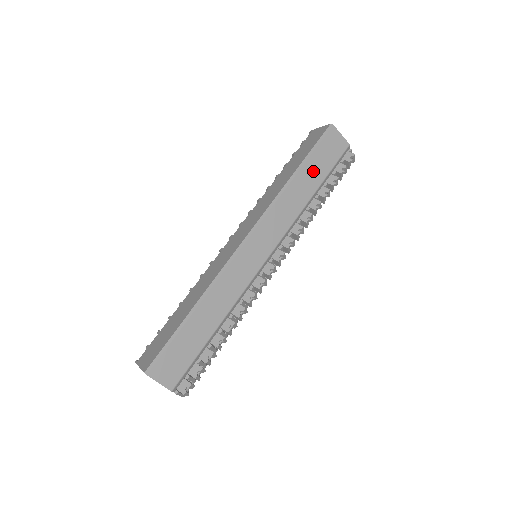
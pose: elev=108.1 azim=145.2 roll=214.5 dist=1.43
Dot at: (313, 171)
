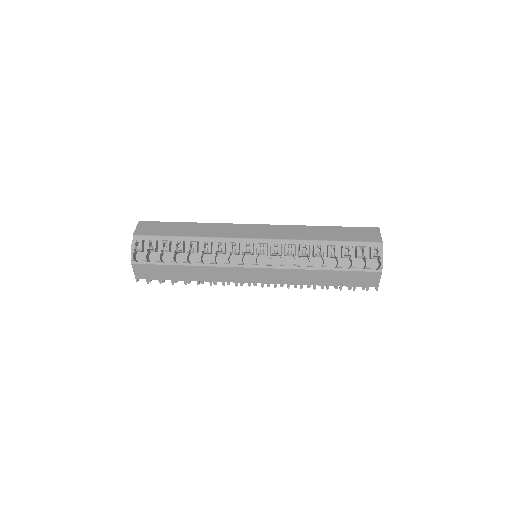
Dot at: (337, 233)
